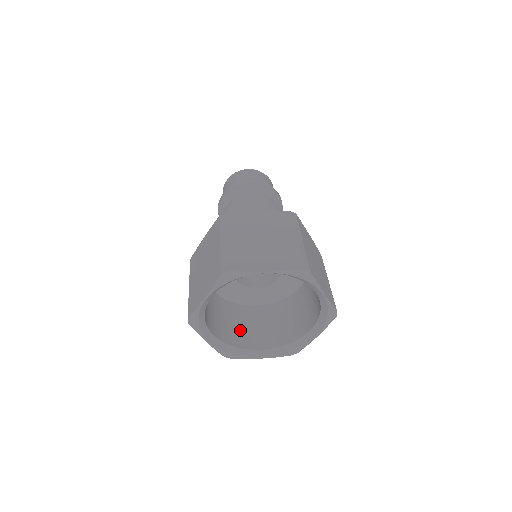
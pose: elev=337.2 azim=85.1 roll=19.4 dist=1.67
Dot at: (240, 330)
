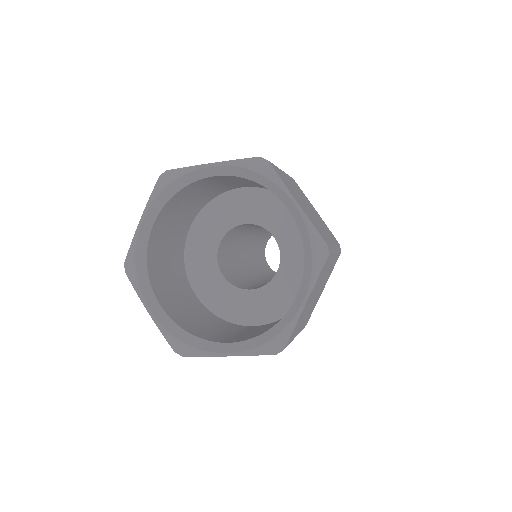
Dot at: (212, 331)
